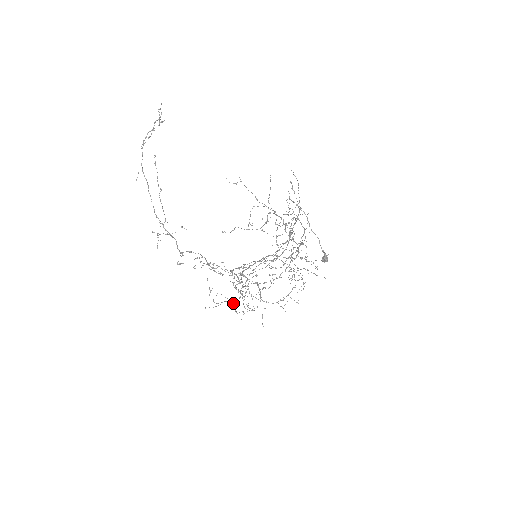
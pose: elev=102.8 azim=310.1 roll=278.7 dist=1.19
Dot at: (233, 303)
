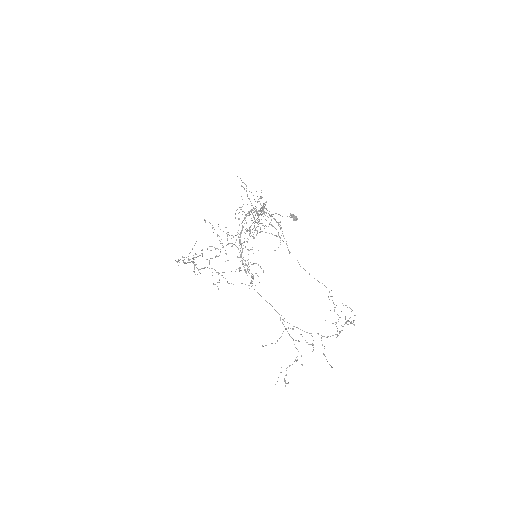
Dot at: occluded
